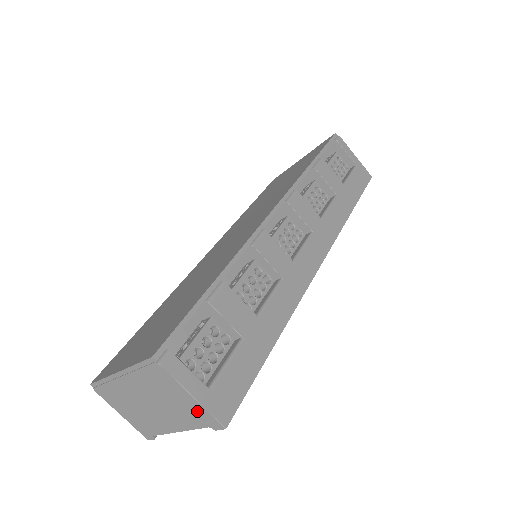
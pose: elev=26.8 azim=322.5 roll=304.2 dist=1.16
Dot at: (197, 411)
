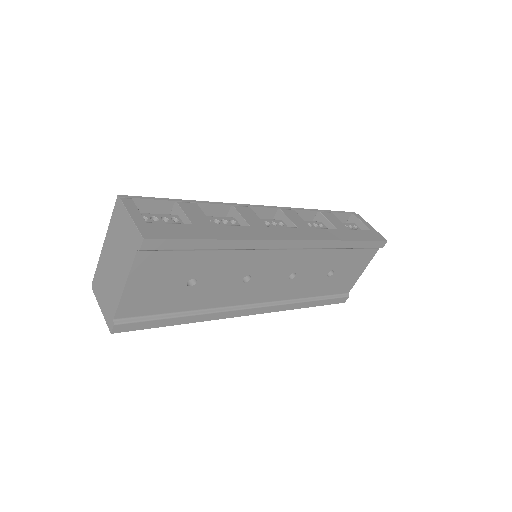
Dot at: (132, 235)
